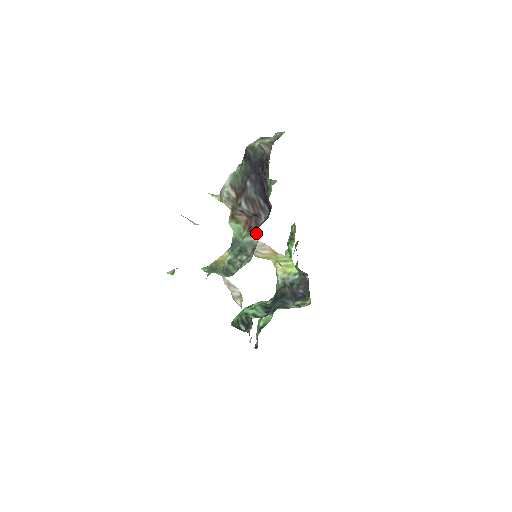
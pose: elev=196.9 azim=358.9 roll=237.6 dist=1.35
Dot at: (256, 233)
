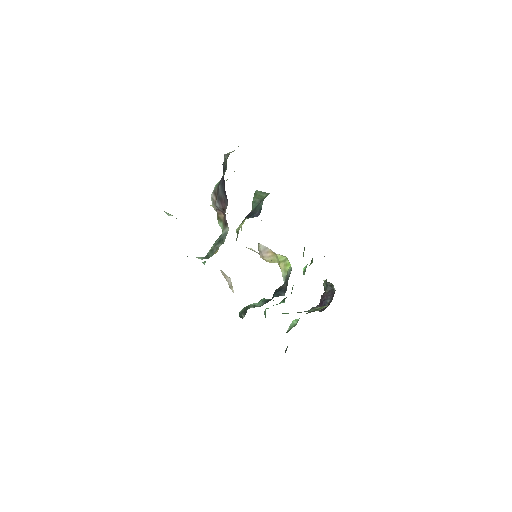
Dot at: occluded
